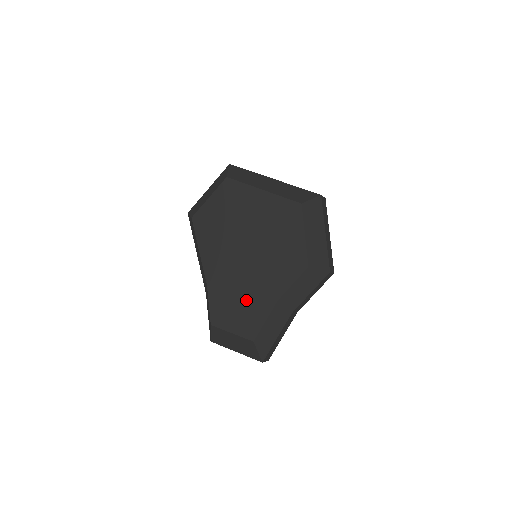
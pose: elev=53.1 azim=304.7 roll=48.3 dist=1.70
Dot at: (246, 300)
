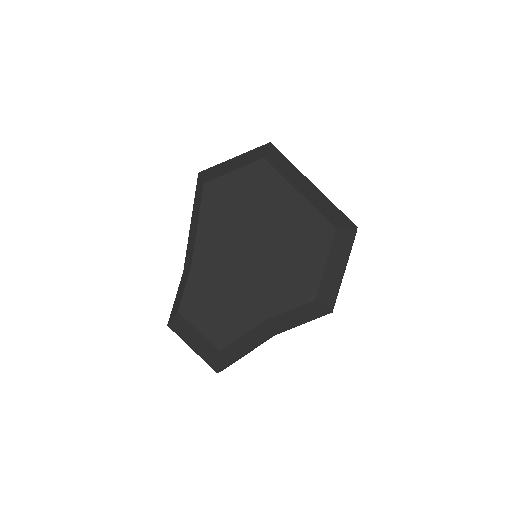
Dot at: (230, 303)
